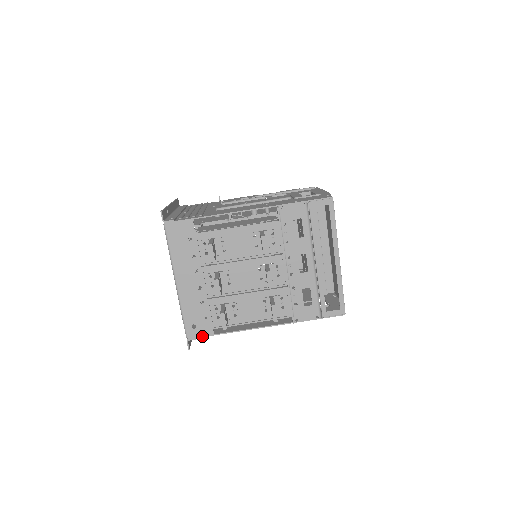
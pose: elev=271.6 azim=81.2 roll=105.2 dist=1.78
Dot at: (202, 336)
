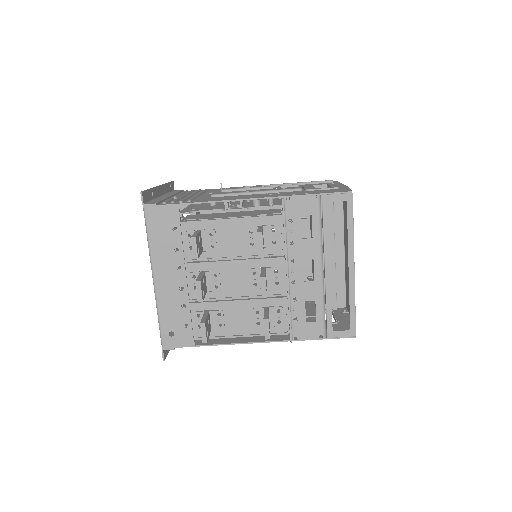
Dot at: (180, 346)
